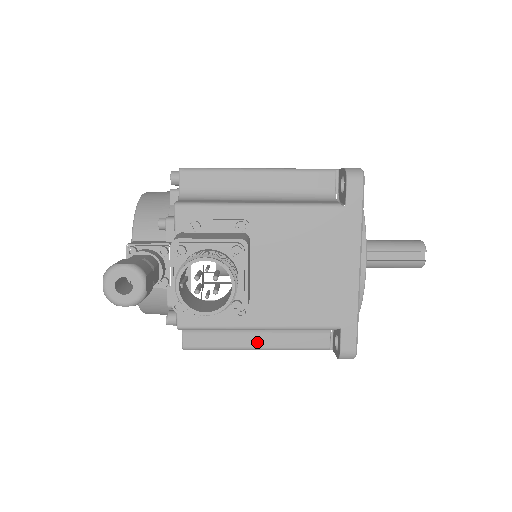
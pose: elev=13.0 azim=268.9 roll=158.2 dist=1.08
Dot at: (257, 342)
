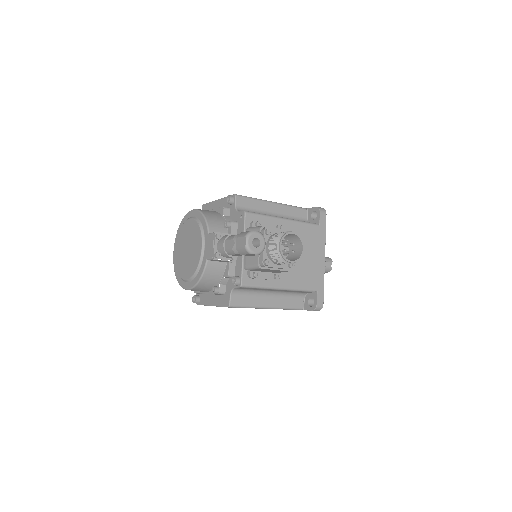
Dot at: (269, 303)
